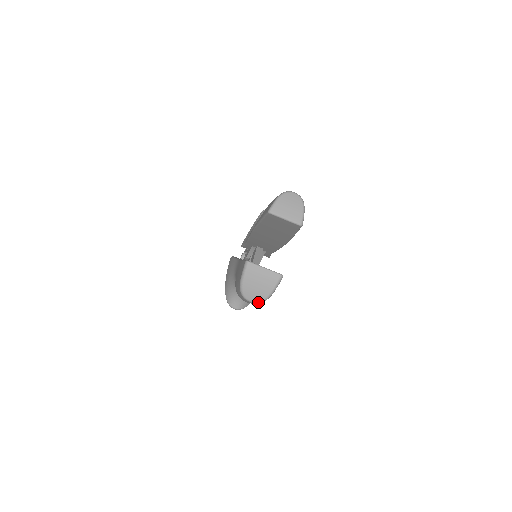
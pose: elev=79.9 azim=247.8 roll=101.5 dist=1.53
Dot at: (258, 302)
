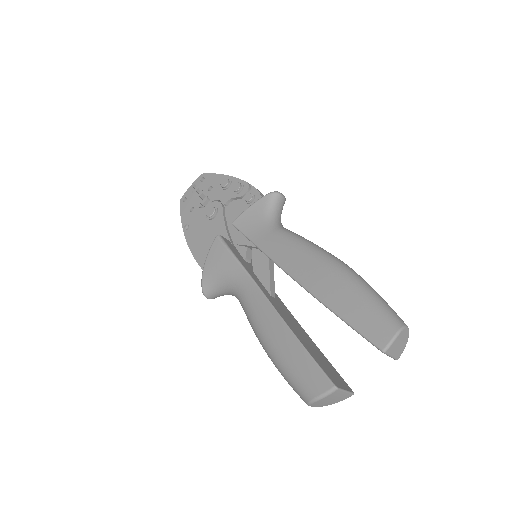
Dot at: occluded
